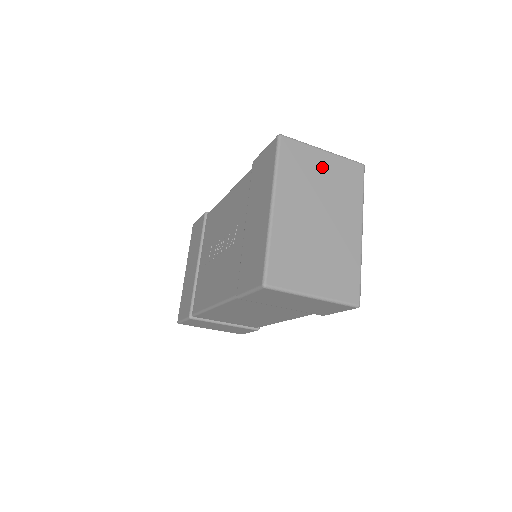
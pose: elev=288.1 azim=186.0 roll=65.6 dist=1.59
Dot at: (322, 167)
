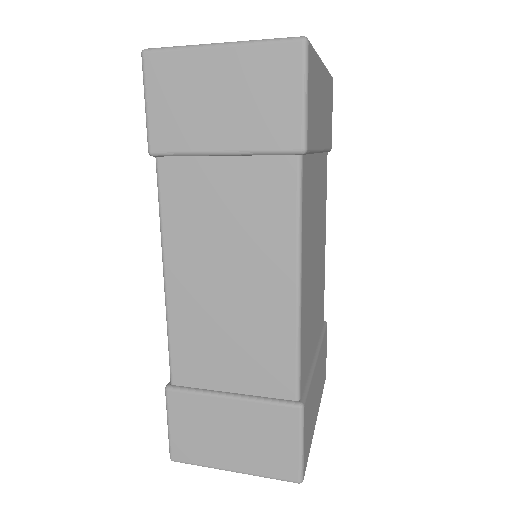
Dot at: occluded
